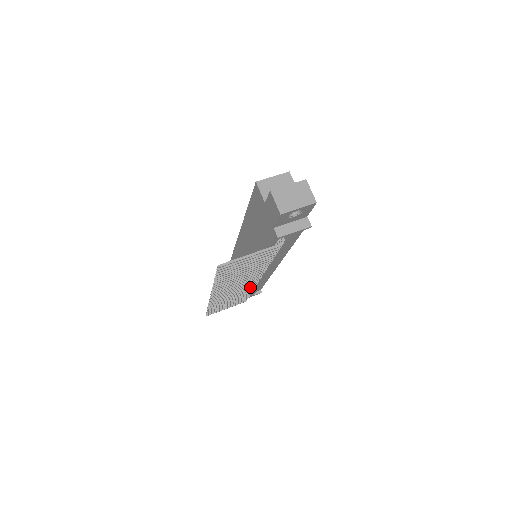
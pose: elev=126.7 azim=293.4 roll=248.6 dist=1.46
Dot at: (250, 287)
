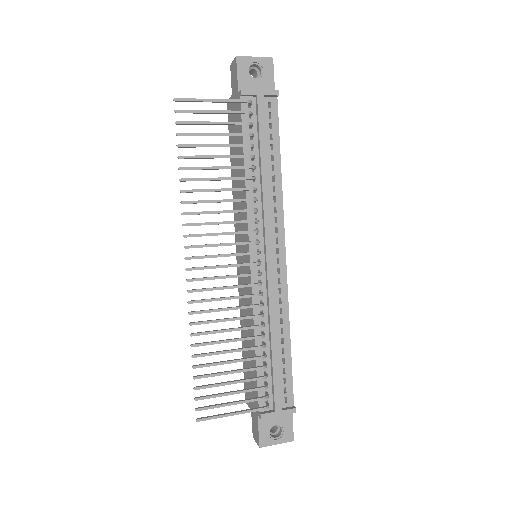
Dot at: (251, 294)
